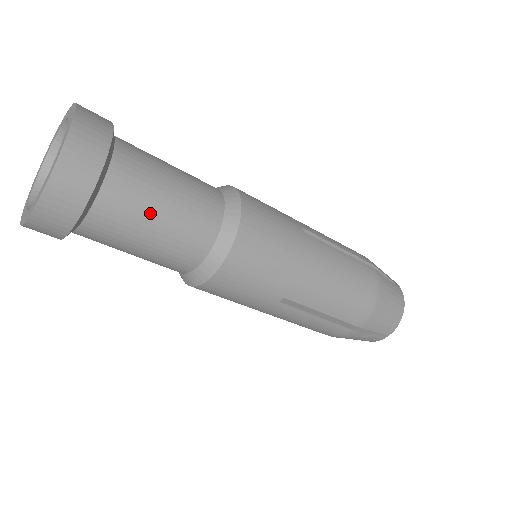
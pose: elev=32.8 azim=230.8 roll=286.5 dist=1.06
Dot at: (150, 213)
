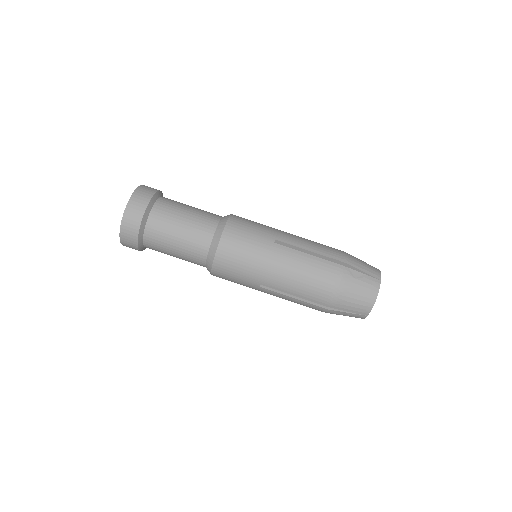
Dot at: (184, 206)
